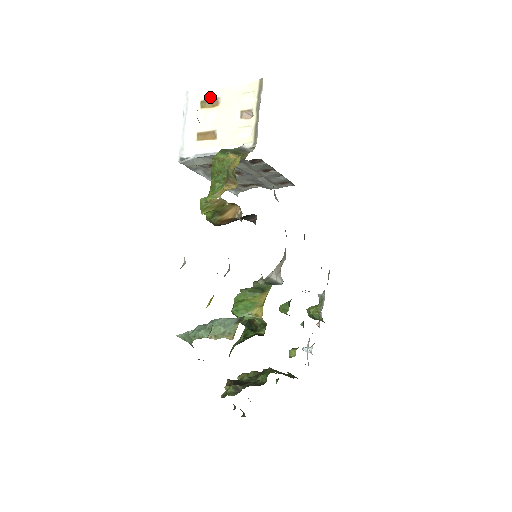
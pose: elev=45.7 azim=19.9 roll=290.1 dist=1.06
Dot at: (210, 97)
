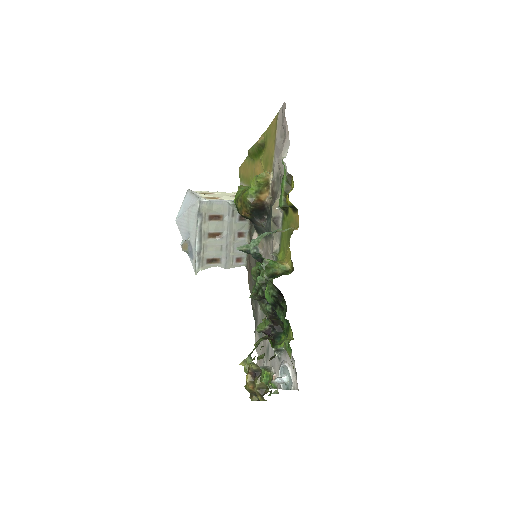
Dot at: (206, 192)
